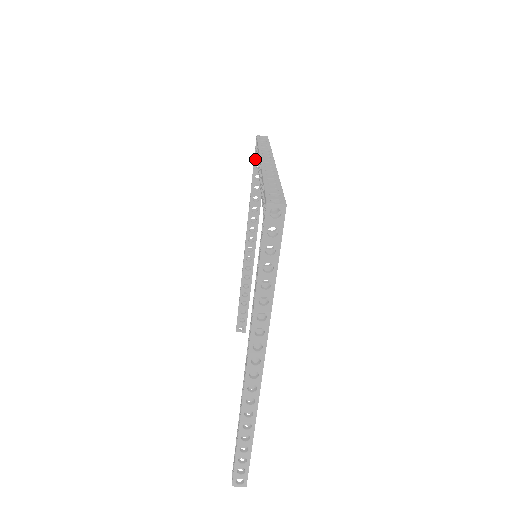
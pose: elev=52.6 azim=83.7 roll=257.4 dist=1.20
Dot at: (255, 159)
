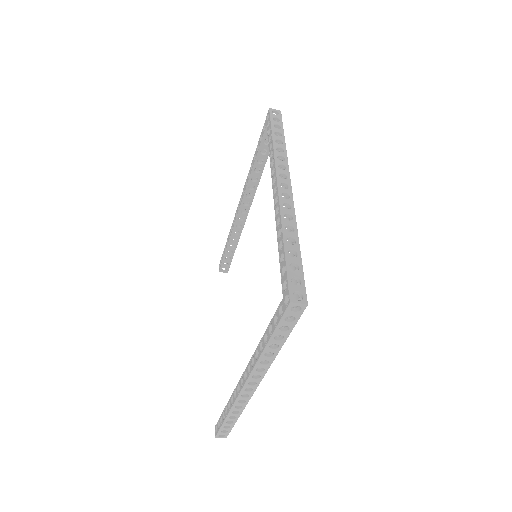
Dot at: (264, 135)
